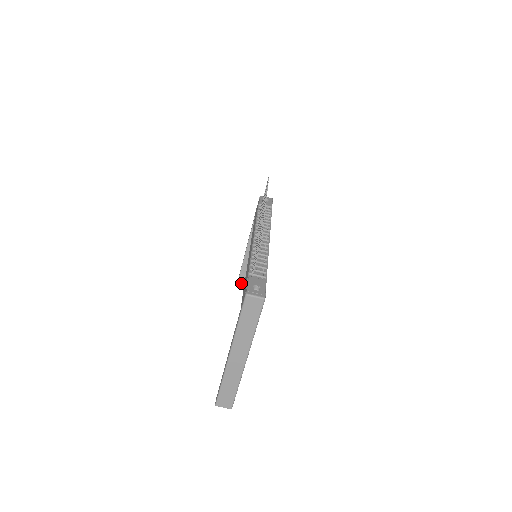
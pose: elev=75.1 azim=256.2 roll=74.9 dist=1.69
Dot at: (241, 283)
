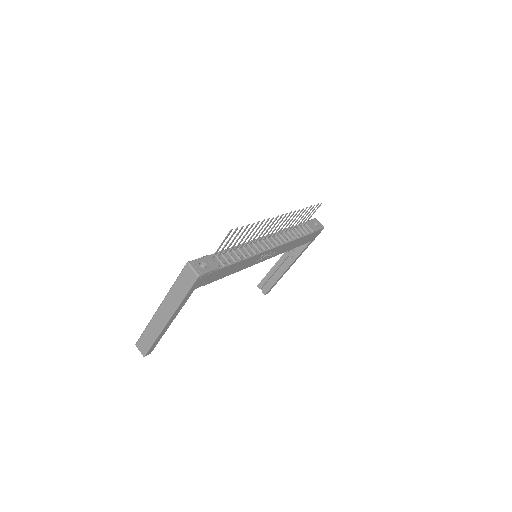
Dot at: (262, 285)
